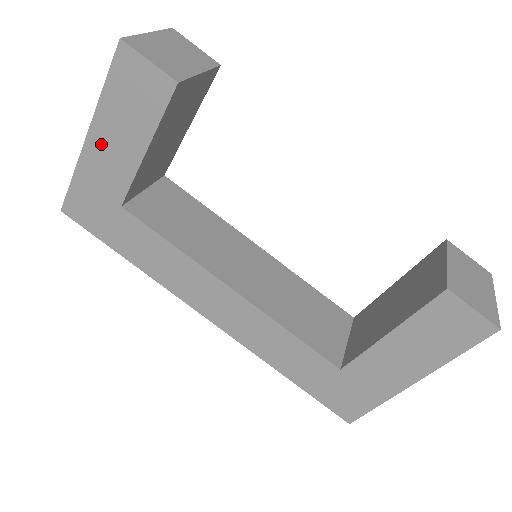
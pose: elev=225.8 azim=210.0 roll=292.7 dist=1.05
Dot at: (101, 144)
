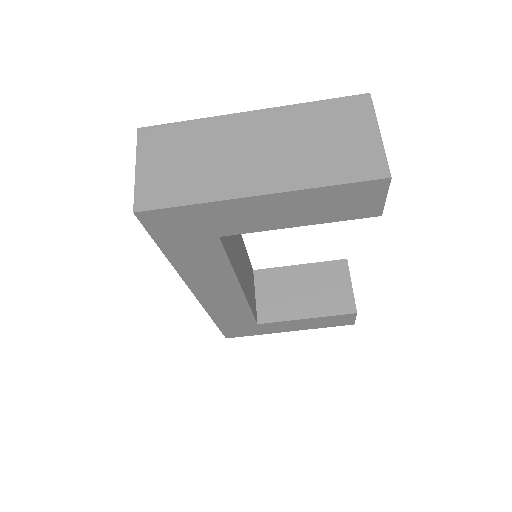
Dot at: (267, 205)
